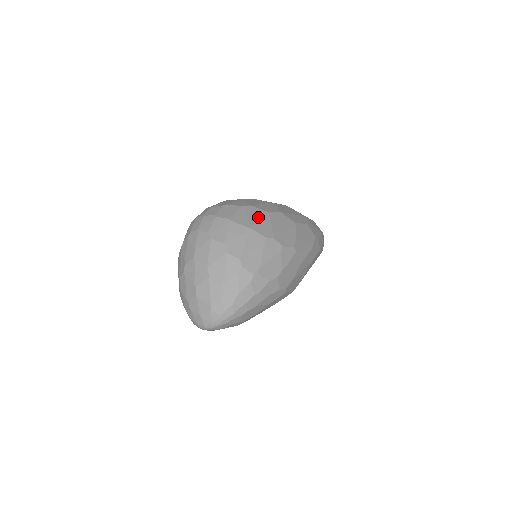
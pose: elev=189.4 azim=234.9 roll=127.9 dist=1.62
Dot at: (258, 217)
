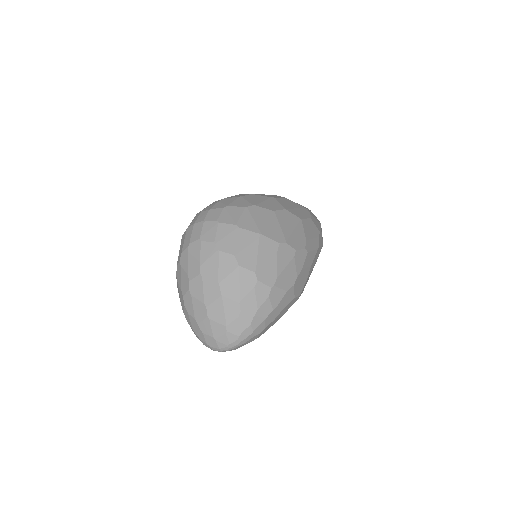
Dot at: (265, 219)
